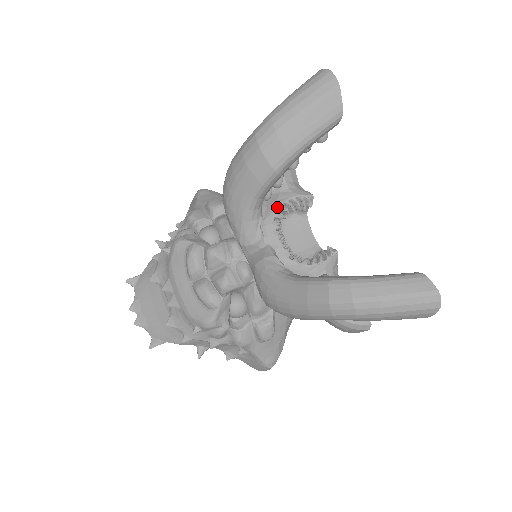
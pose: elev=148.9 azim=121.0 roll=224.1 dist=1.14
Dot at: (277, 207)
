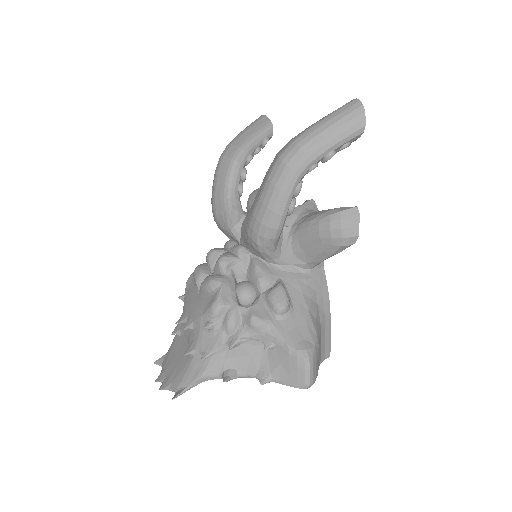
Dot at: occluded
